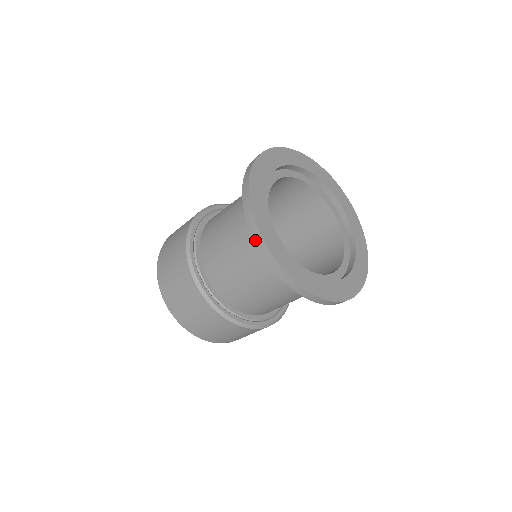
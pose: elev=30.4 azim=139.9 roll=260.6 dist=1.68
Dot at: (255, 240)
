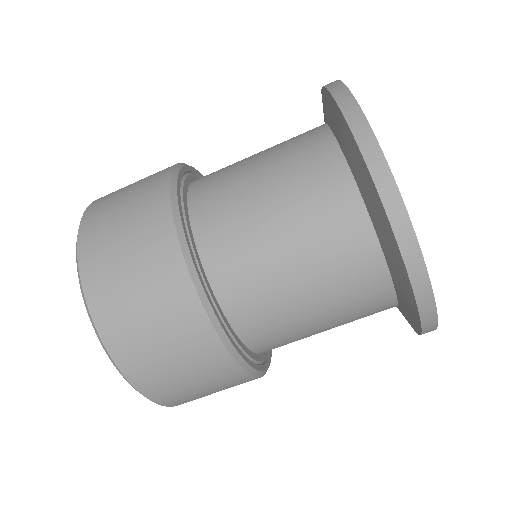
Dot at: (405, 256)
